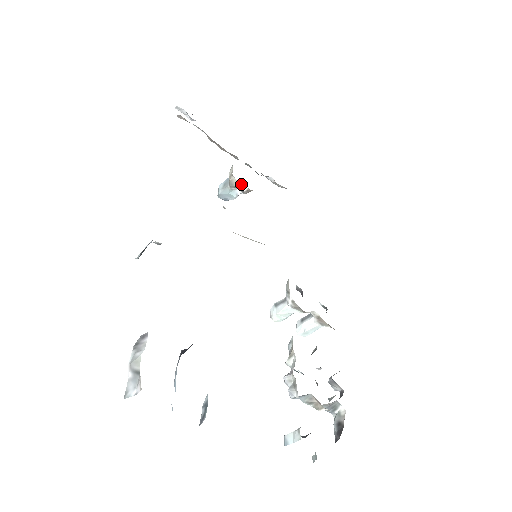
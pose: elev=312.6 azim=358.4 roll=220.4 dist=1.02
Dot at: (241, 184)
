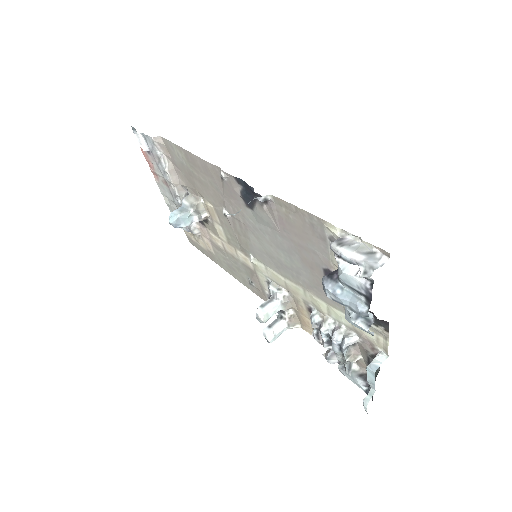
Dot at: (204, 210)
